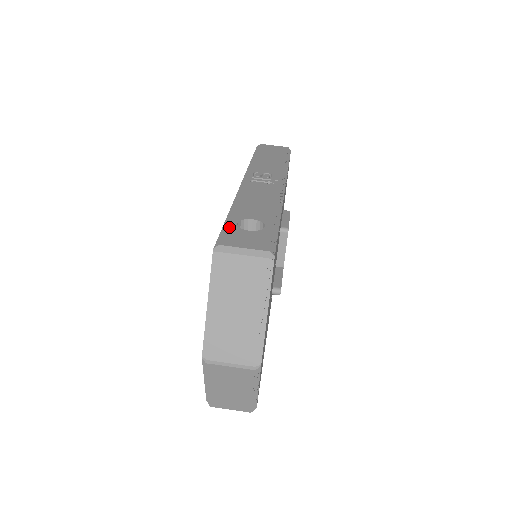
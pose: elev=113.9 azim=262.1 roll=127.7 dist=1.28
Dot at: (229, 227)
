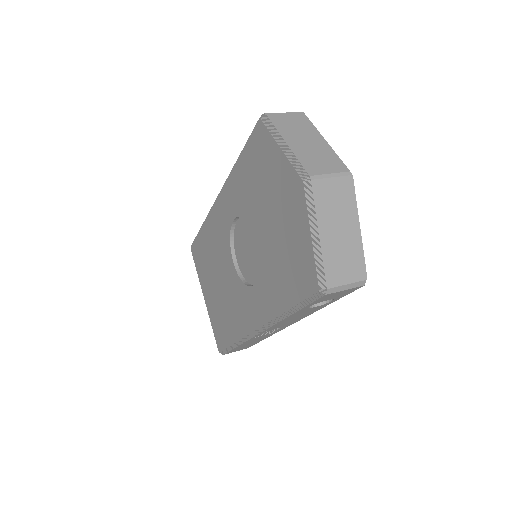
Dot at: occluded
